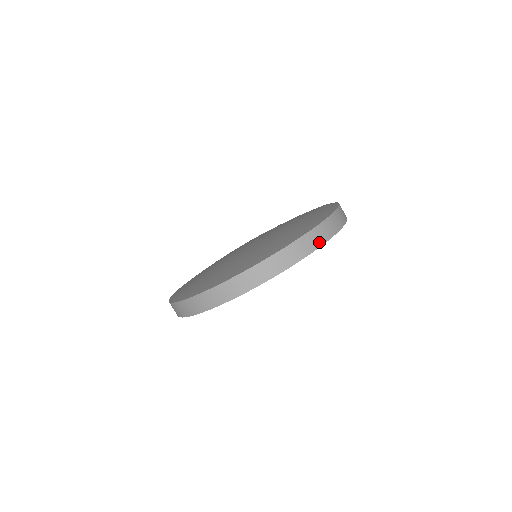
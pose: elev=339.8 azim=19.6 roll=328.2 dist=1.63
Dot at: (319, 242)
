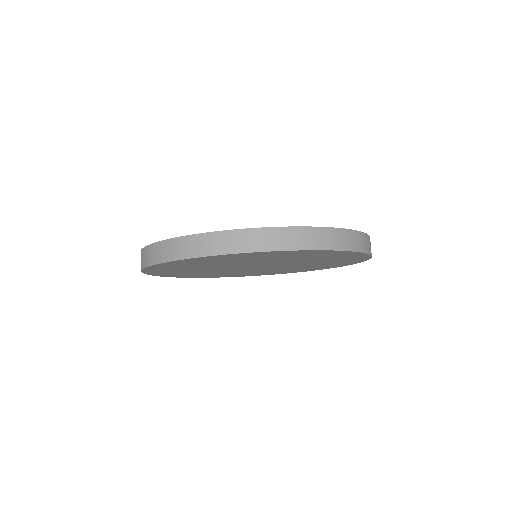
Dot at: occluded
